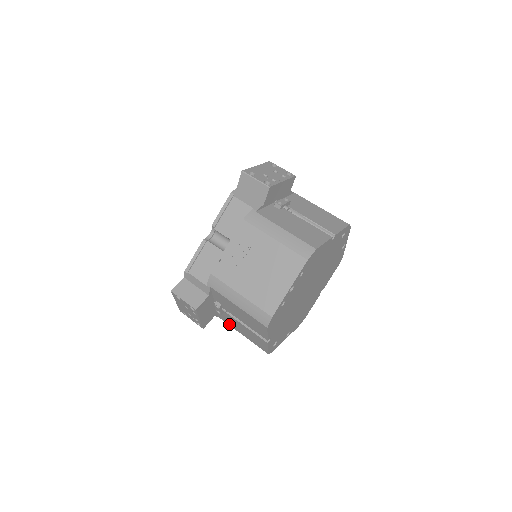
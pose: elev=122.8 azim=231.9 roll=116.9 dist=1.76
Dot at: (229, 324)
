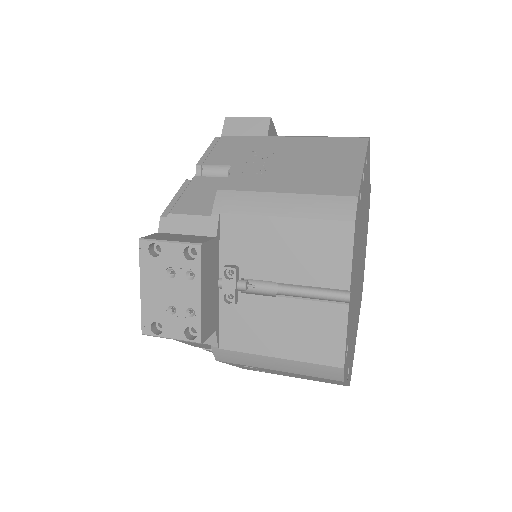
Dot at: (245, 347)
